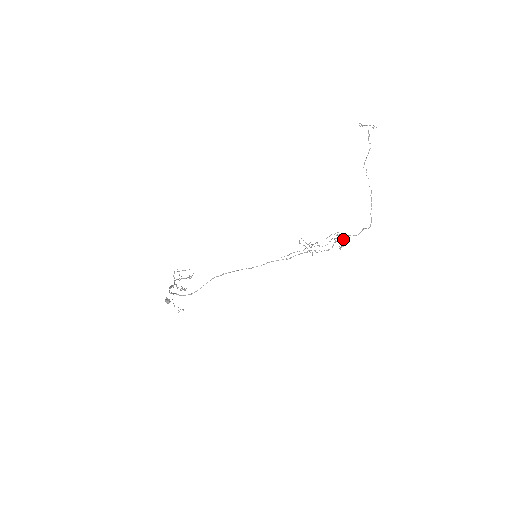
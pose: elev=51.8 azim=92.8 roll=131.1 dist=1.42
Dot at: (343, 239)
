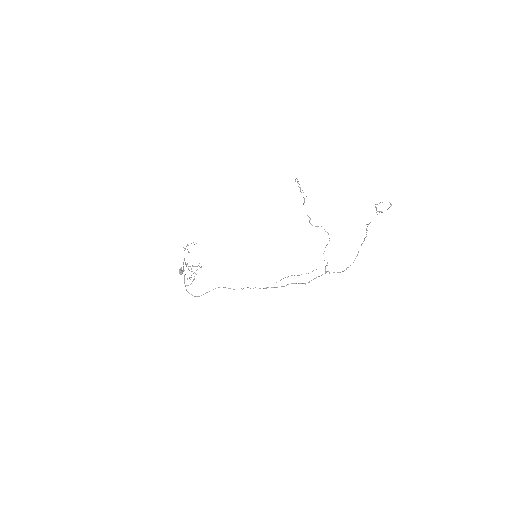
Dot at: (329, 273)
